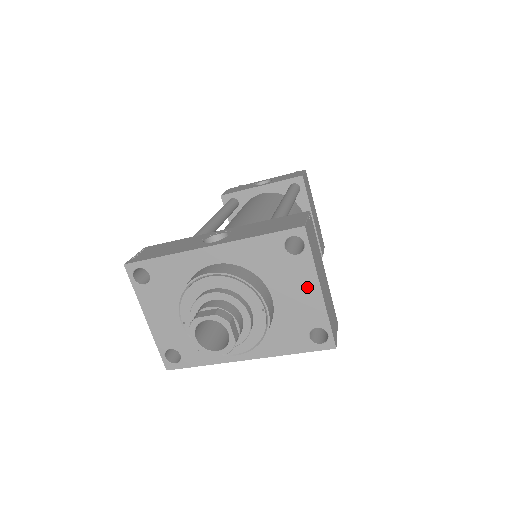
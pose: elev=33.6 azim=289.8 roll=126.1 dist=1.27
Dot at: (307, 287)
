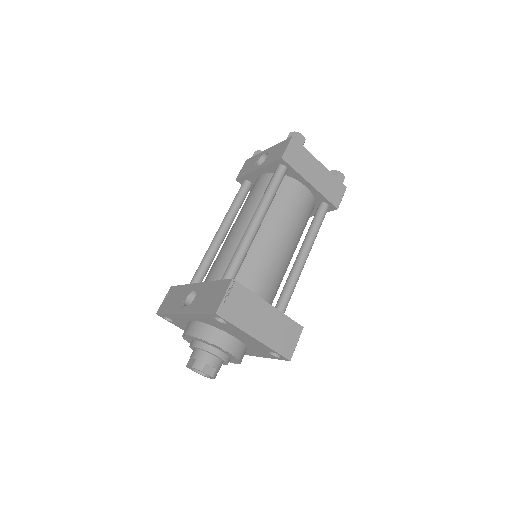
Dot at: (246, 336)
